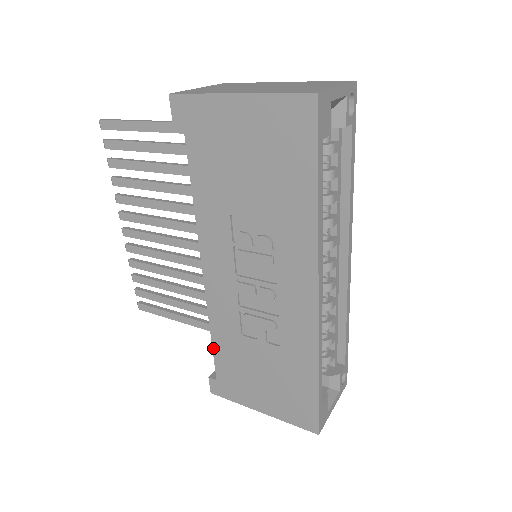
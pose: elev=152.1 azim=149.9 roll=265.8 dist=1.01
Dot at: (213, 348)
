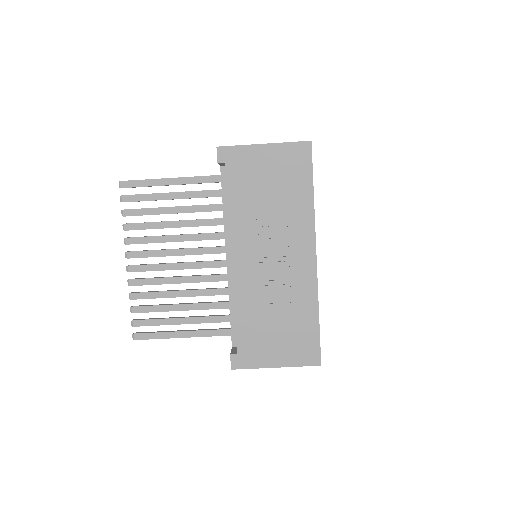
Dot at: (236, 325)
